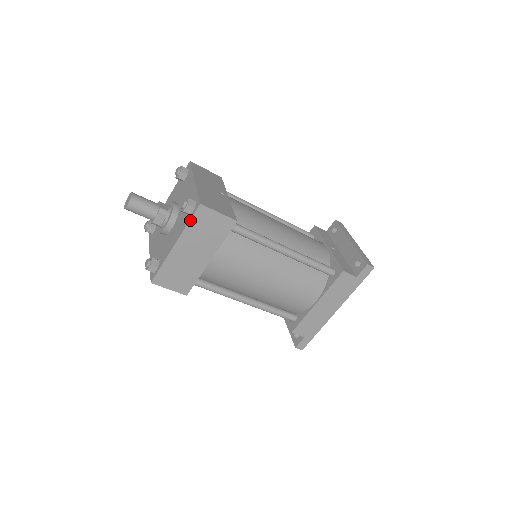
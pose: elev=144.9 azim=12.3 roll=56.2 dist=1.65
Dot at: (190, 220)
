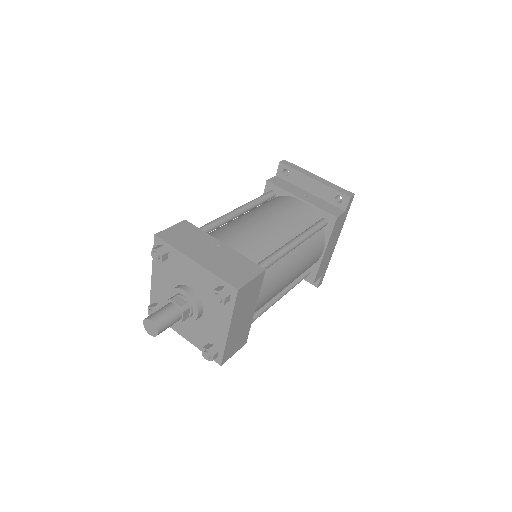
Dot at: (234, 306)
